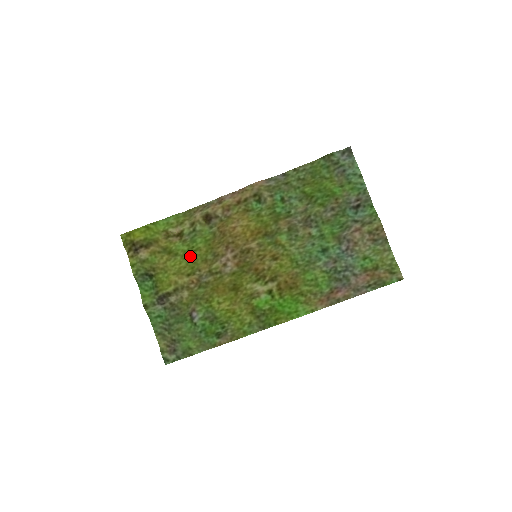
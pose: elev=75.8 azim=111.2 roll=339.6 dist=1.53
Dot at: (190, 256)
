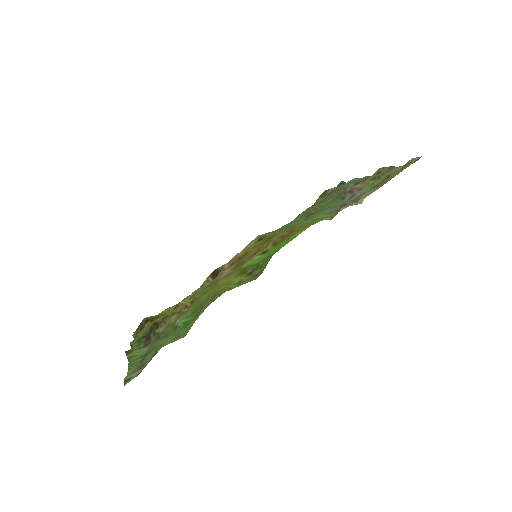
Dot at: occluded
